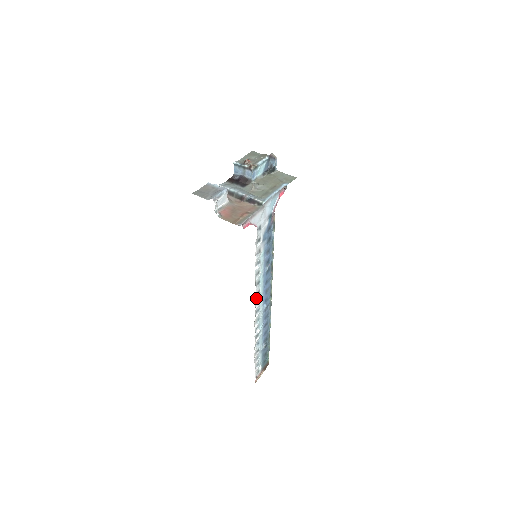
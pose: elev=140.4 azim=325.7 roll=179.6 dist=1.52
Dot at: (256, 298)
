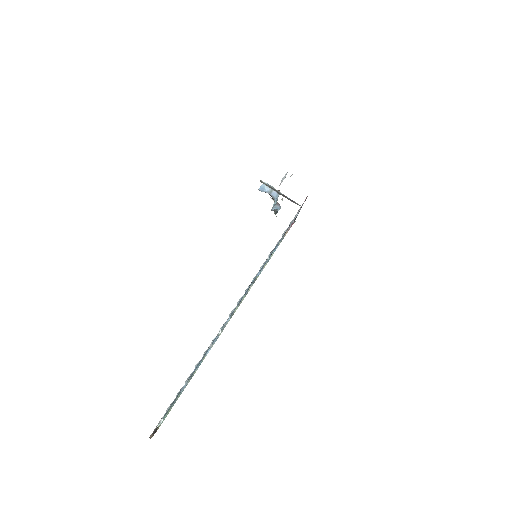
Dot at: occluded
